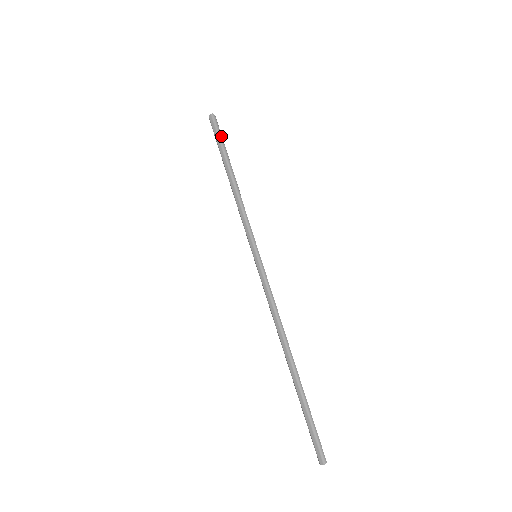
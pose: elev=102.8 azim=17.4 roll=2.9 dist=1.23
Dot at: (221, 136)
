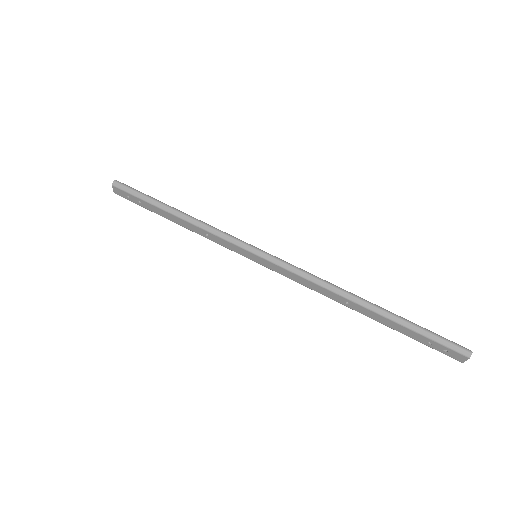
Dot at: (138, 191)
